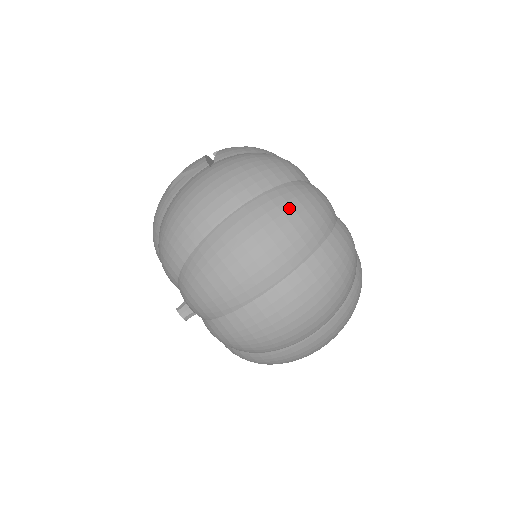
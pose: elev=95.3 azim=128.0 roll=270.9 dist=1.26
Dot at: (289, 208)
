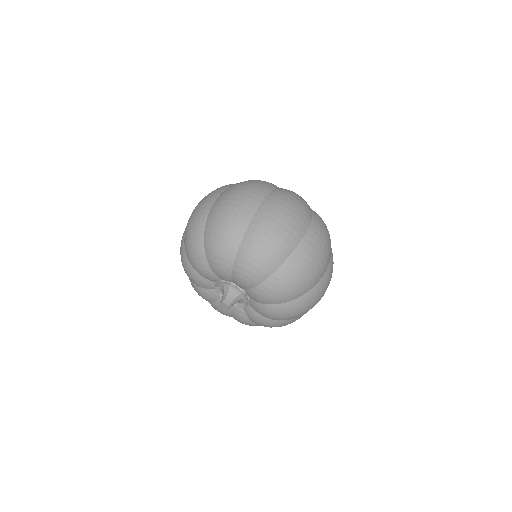
Dot at: (246, 182)
